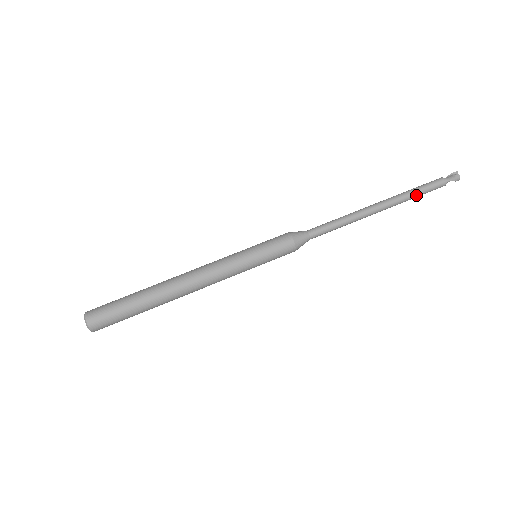
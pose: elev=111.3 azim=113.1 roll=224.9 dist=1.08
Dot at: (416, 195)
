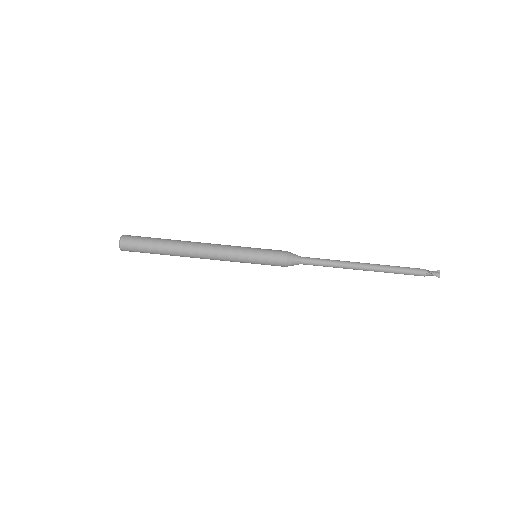
Dot at: (398, 270)
